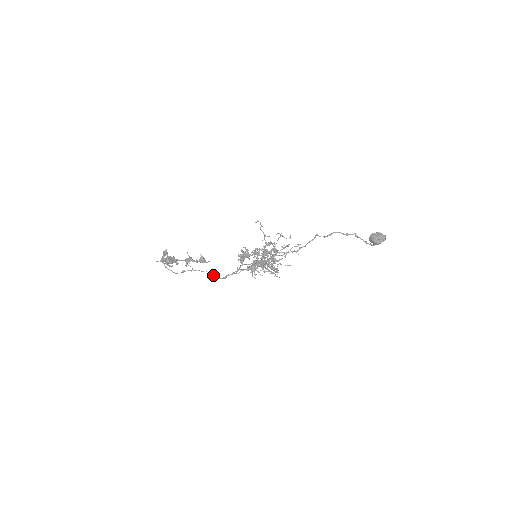
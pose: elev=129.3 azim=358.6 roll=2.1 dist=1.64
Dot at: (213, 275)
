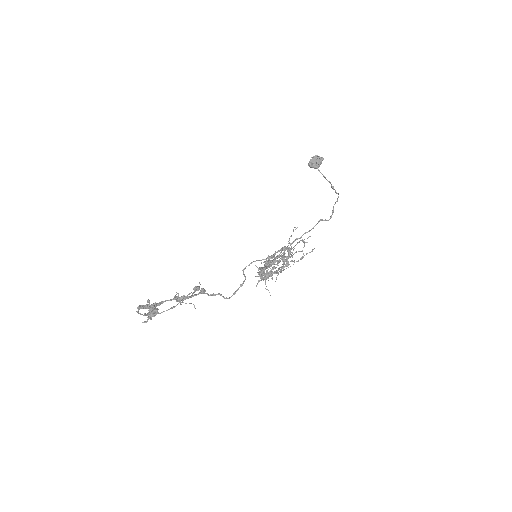
Dot at: (215, 295)
